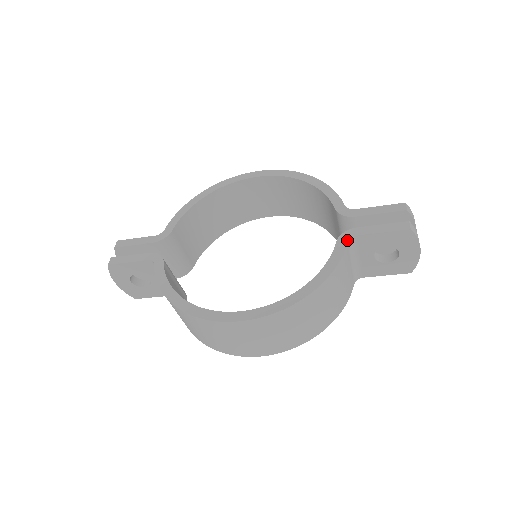
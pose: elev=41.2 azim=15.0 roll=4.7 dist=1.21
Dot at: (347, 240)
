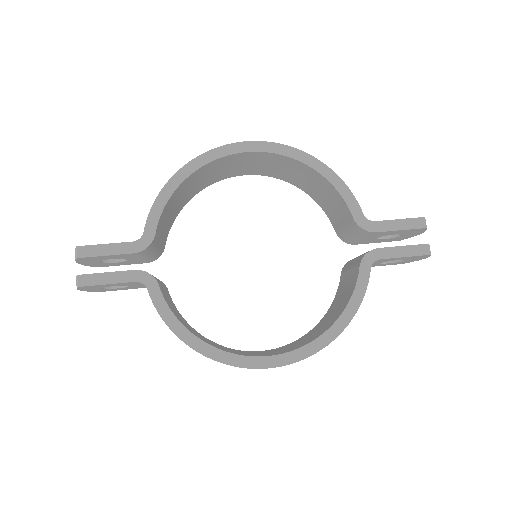
Dot at: (370, 265)
